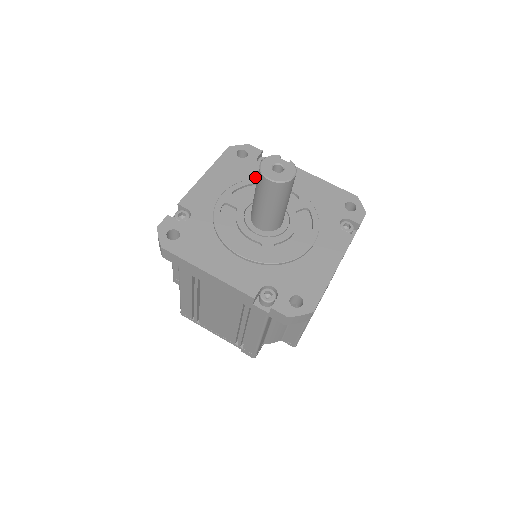
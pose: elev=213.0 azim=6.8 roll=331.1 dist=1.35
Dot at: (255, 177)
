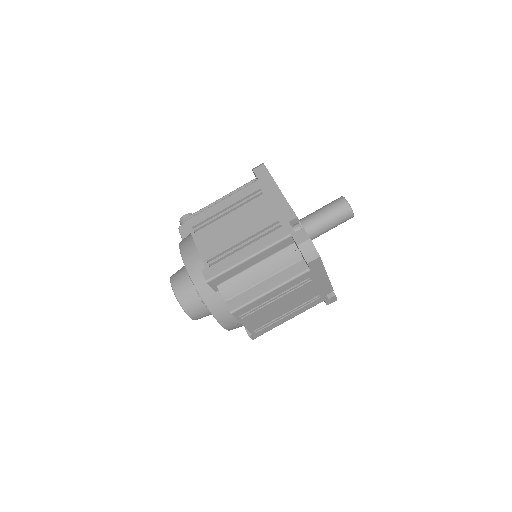
Dot at: occluded
